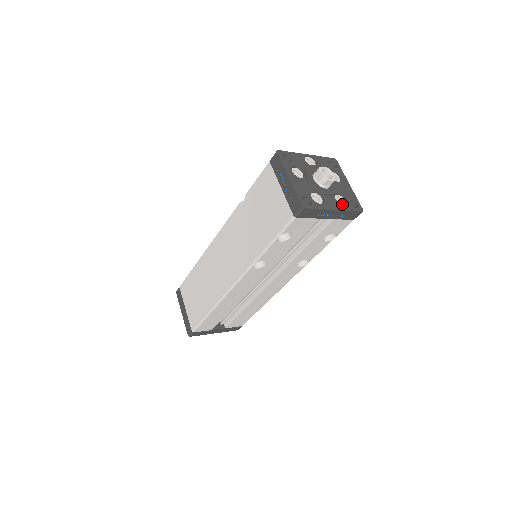
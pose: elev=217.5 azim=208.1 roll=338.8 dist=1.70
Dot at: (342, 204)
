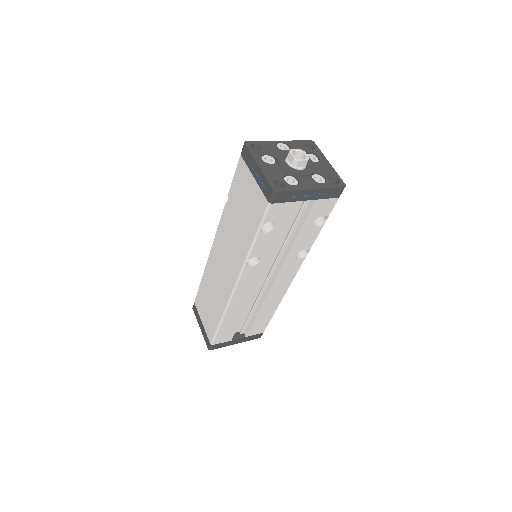
Dot at: (321, 183)
